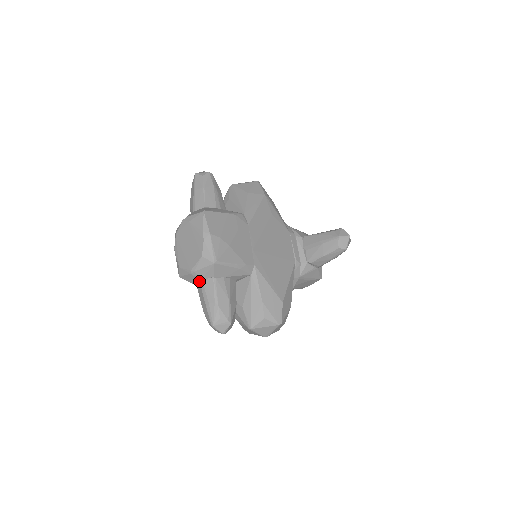
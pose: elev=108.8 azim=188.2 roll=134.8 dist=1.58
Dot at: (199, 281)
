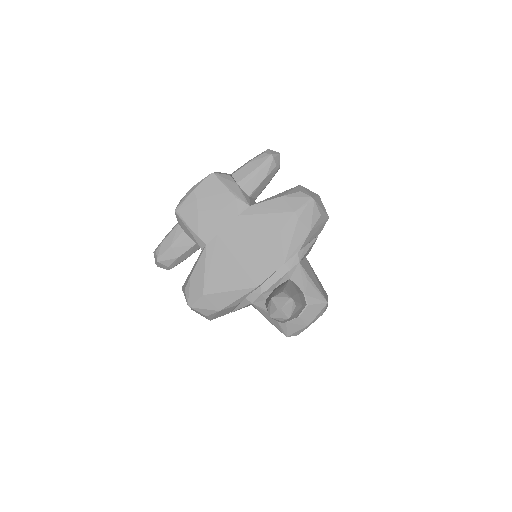
Dot at: occluded
